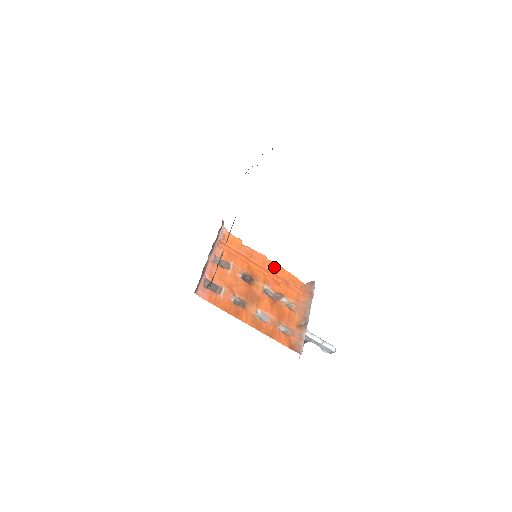
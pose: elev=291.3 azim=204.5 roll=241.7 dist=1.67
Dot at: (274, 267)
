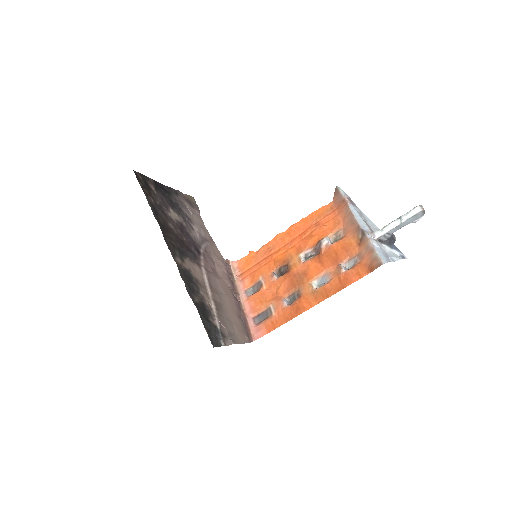
Dot at: (294, 230)
